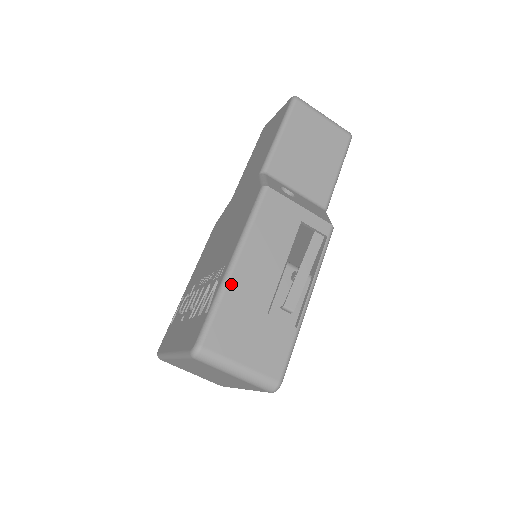
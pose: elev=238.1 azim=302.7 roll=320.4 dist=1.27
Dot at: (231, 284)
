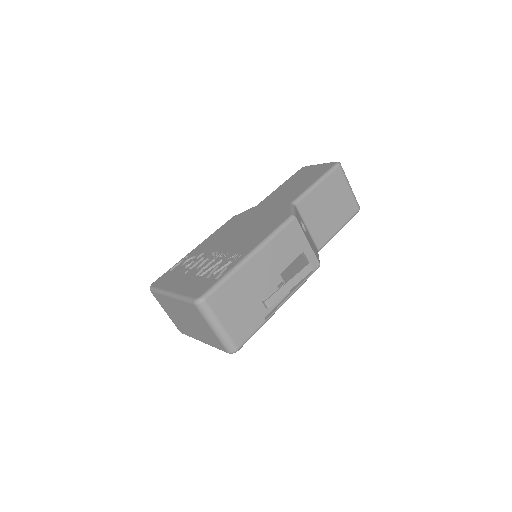
Dot at: (242, 269)
